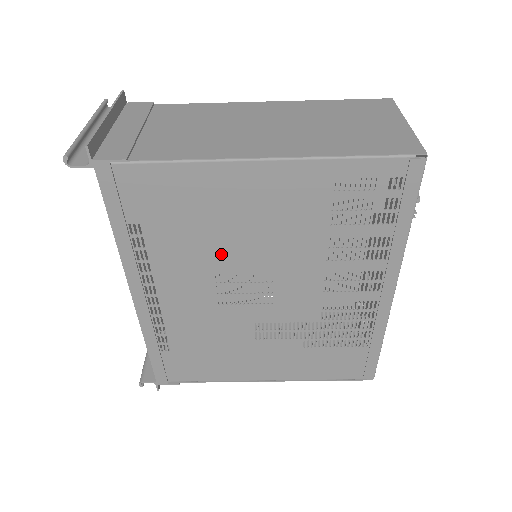
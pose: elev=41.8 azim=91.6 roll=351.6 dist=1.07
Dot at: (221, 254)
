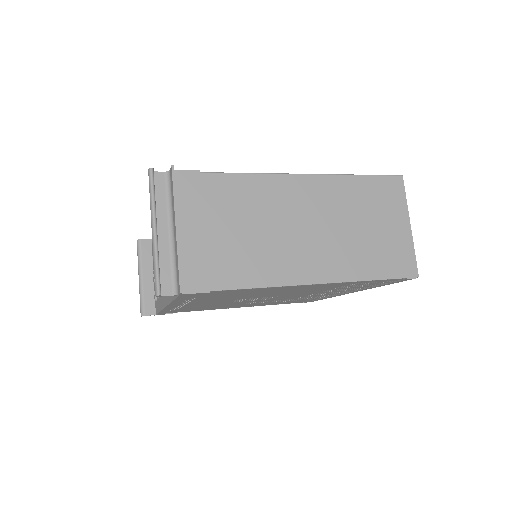
Dot at: occluded
